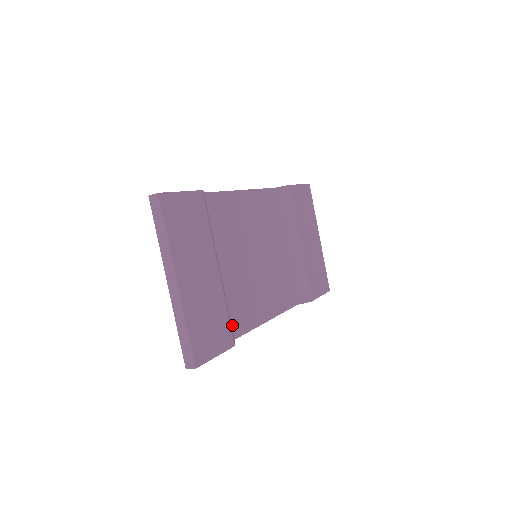
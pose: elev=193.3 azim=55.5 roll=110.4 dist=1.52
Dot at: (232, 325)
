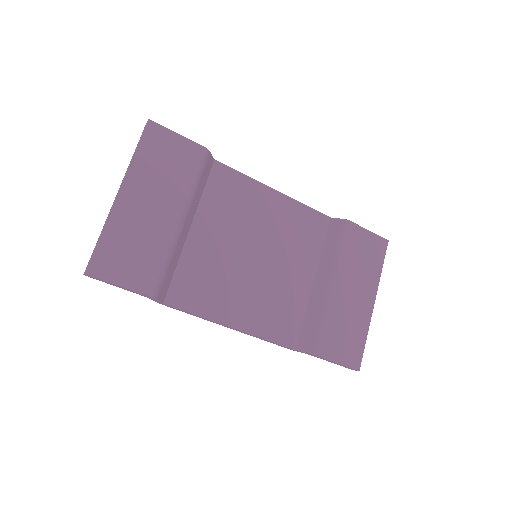
Dot at: (175, 290)
